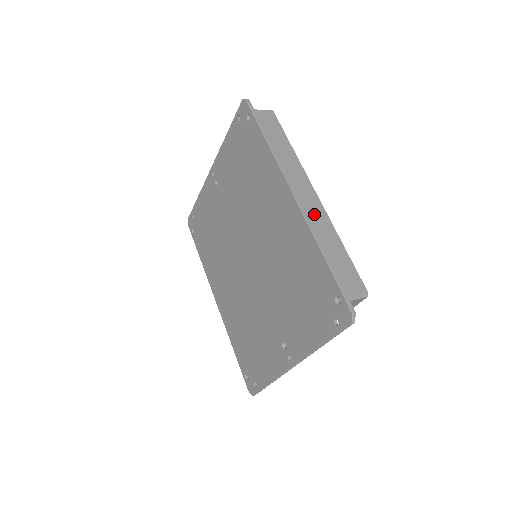
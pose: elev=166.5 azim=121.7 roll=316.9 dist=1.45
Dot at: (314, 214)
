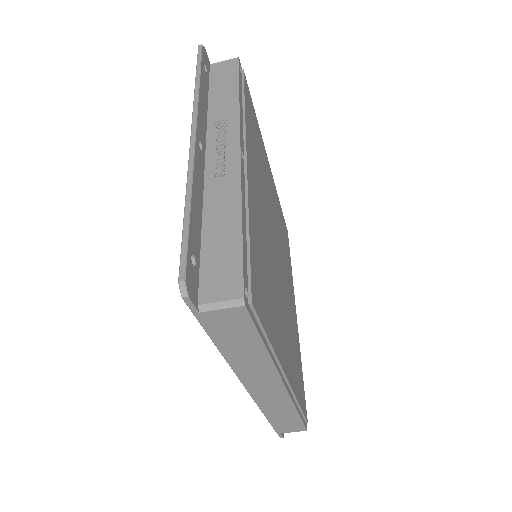
Dot at: occluded
